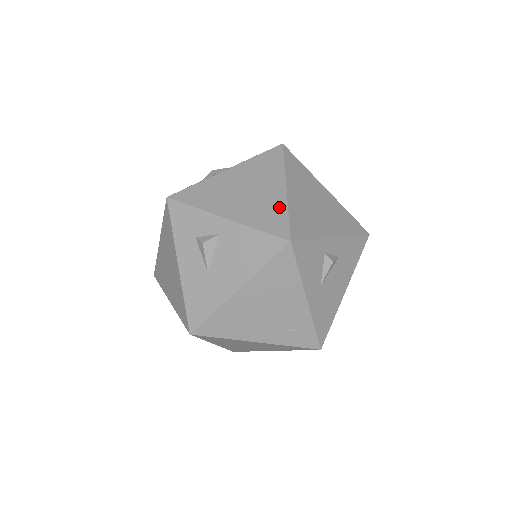
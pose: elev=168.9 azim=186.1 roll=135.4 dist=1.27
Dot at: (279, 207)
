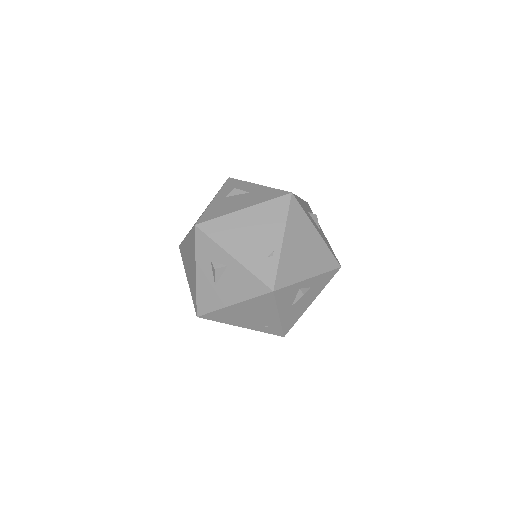
Dot at: (273, 258)
